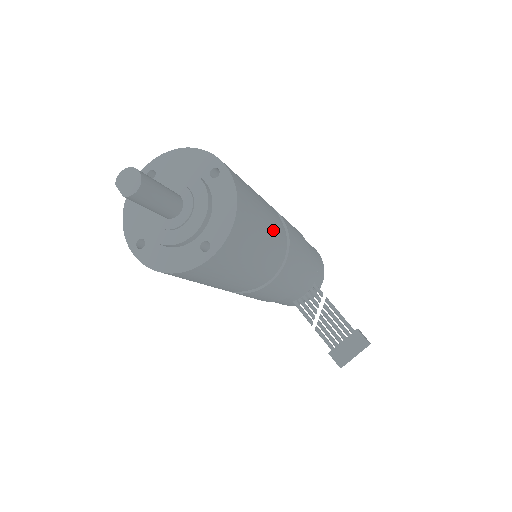
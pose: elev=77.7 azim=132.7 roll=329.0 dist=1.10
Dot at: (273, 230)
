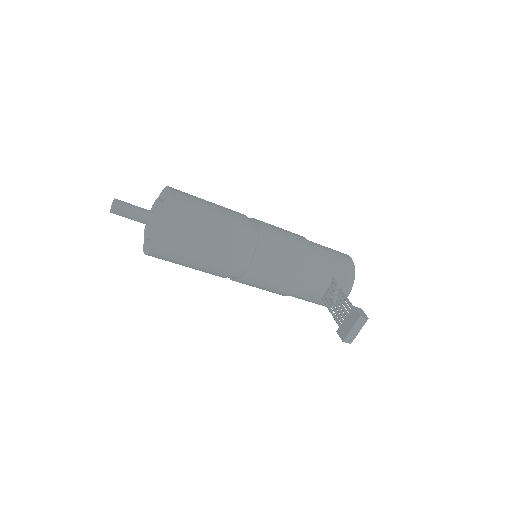
Dot at: (226, 225)
